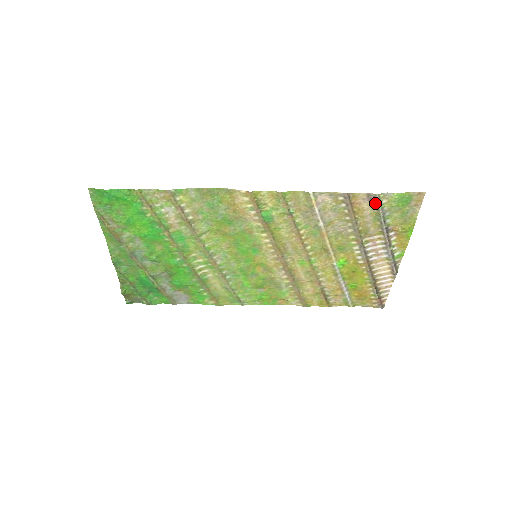
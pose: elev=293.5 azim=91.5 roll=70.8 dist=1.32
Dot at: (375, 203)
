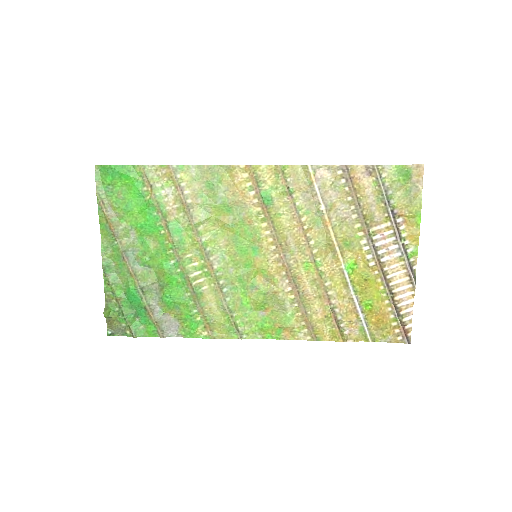
Dot at: (375, 177)
